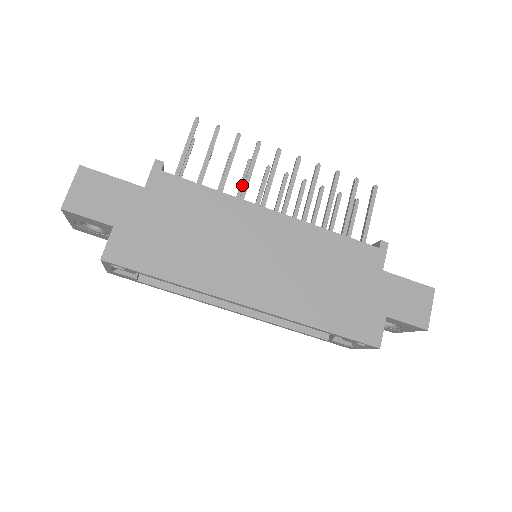
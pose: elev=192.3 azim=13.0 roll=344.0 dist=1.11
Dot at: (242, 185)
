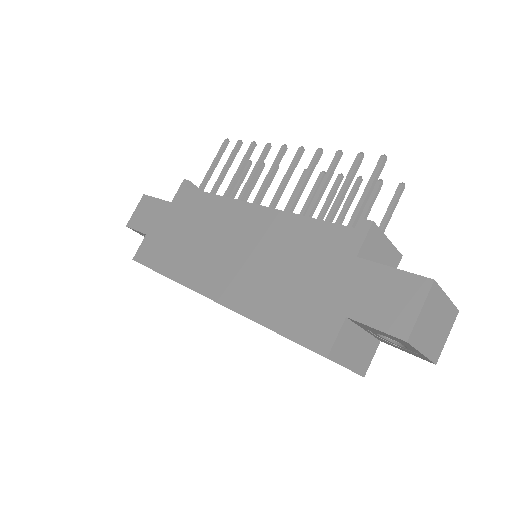
Dot at: occluded
